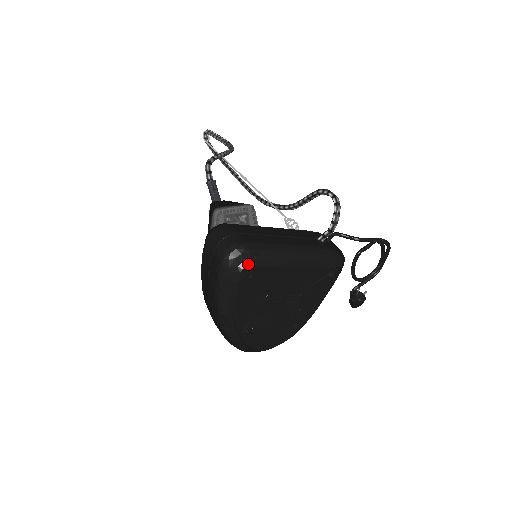
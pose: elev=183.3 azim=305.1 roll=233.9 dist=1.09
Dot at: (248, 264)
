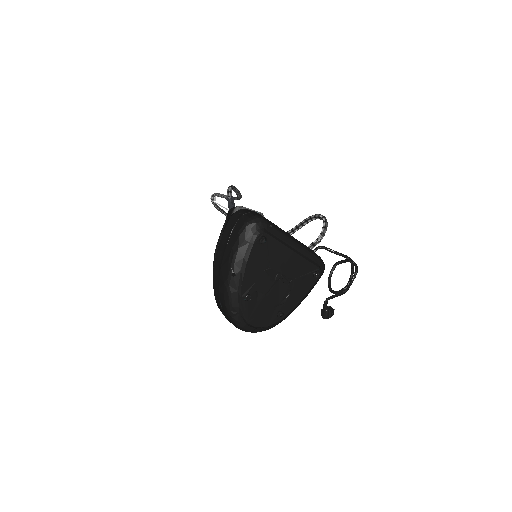
Dot at: (264, 231)
